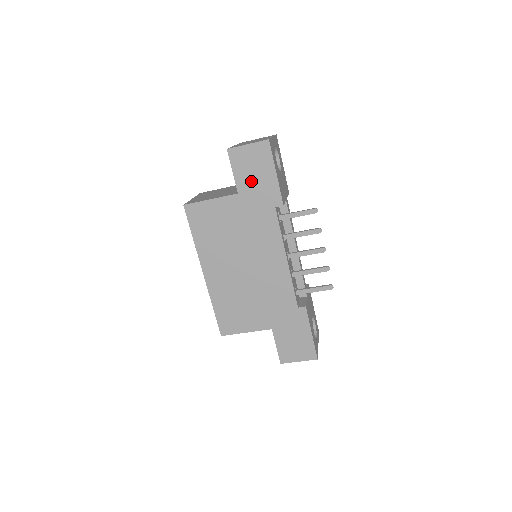
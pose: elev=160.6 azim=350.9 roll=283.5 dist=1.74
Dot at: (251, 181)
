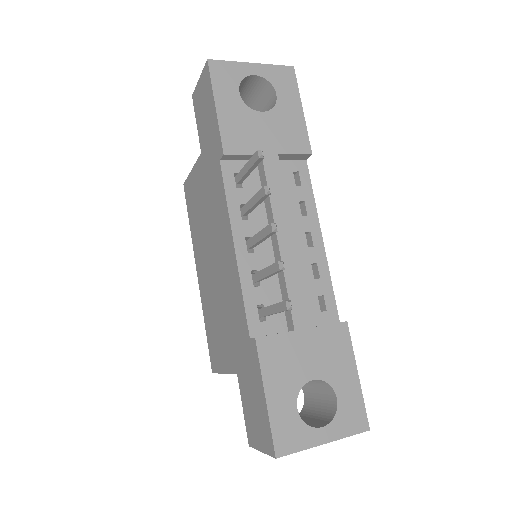
Dot at: (205, 130)
